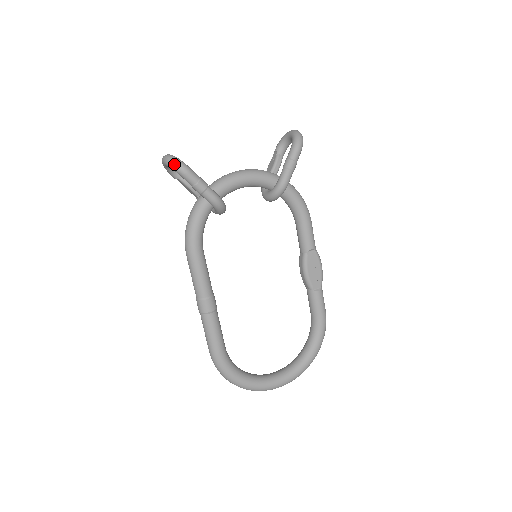
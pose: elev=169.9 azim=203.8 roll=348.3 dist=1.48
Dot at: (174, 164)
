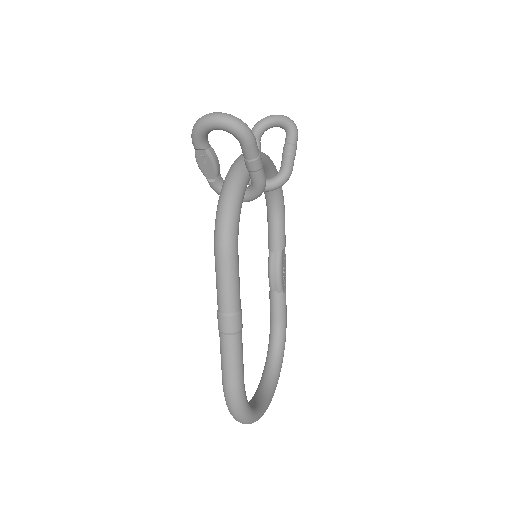
Dot at: (242, 126)
